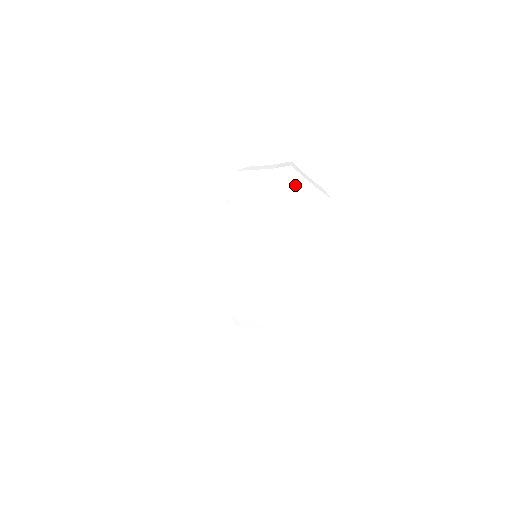
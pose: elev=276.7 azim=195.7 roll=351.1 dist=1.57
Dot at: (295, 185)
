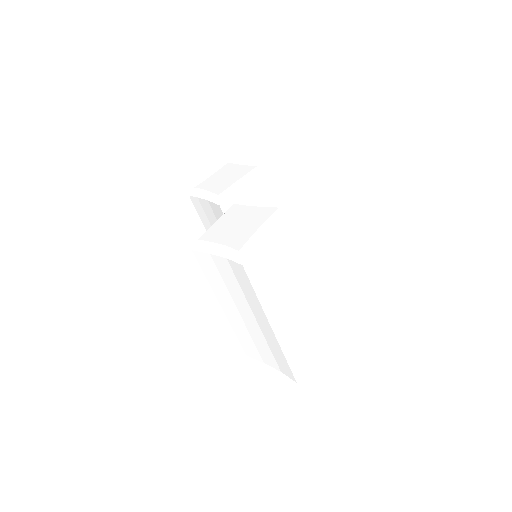
Dot at: (257, 265)
